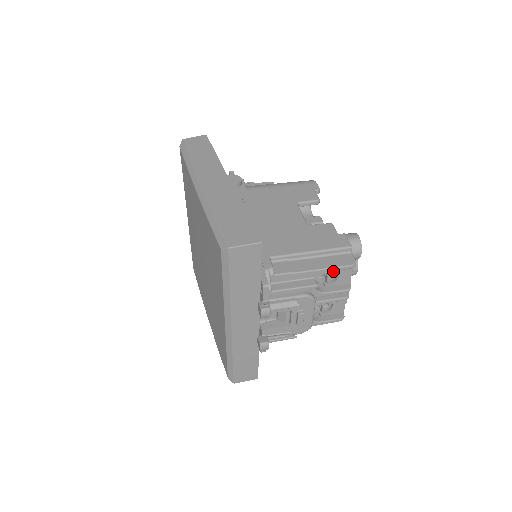
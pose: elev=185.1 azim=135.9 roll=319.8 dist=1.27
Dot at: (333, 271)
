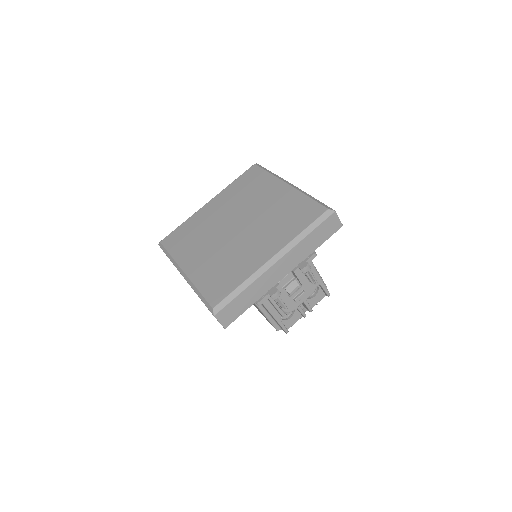
Dot at: occluded
